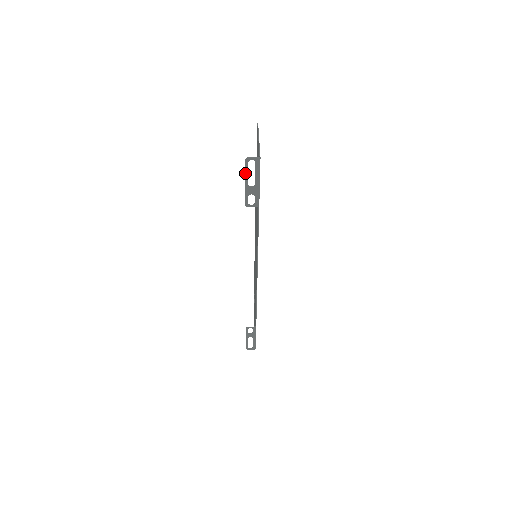
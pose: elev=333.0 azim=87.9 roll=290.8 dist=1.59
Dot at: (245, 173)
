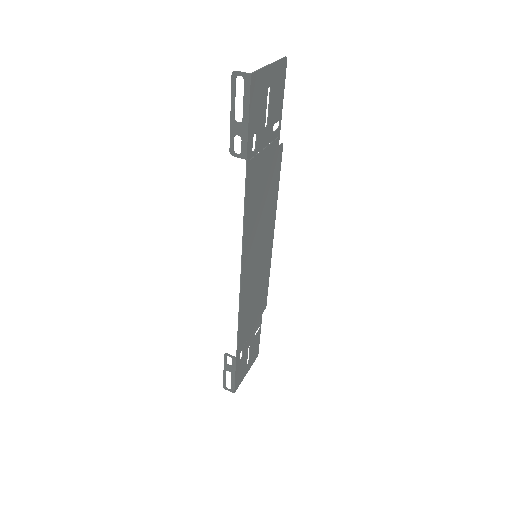
Dot at: (231, 97)
